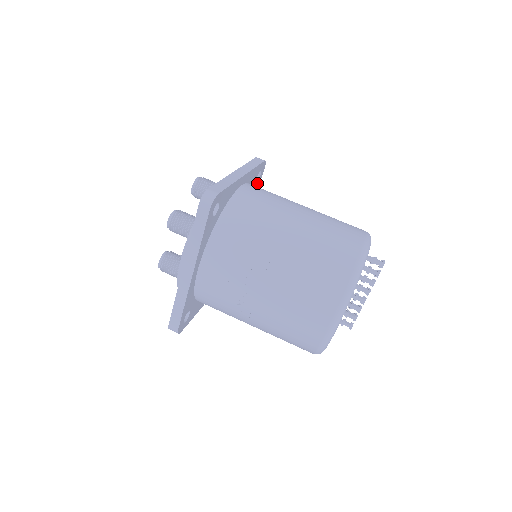
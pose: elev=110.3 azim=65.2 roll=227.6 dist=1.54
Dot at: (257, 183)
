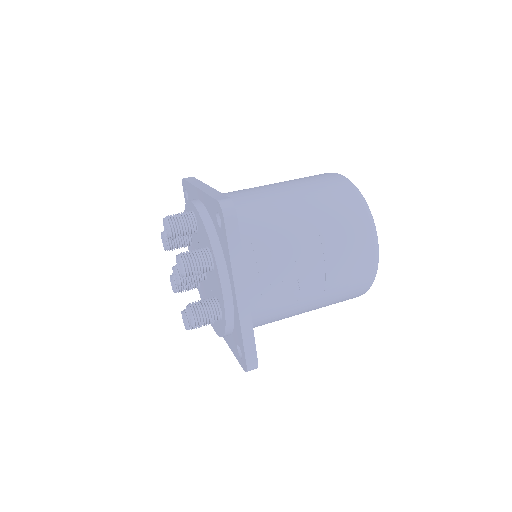
Dot at: occluded
